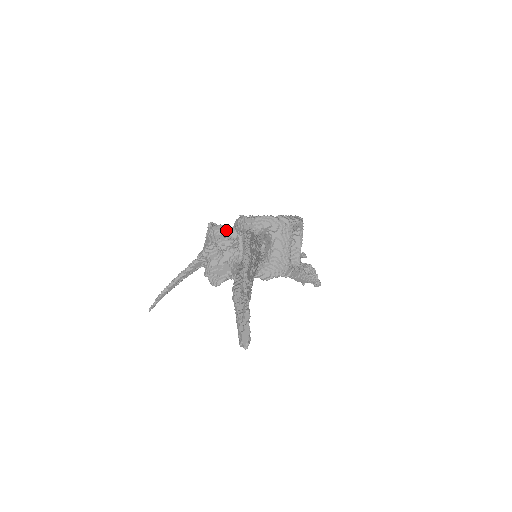
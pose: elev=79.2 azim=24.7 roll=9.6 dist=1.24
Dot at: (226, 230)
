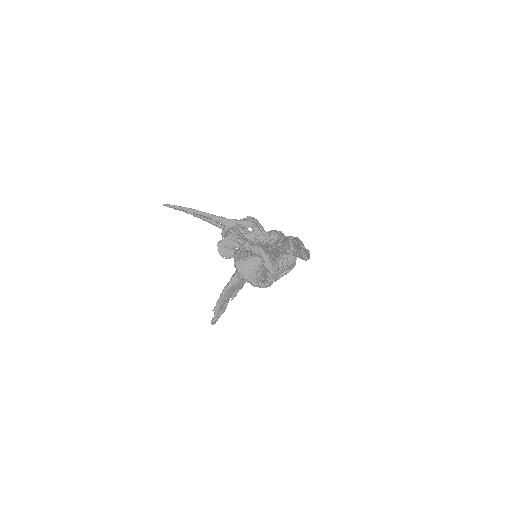
Dot at: (263, 228)
